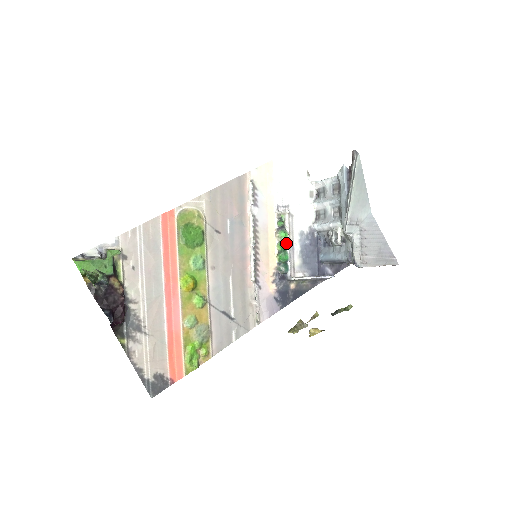
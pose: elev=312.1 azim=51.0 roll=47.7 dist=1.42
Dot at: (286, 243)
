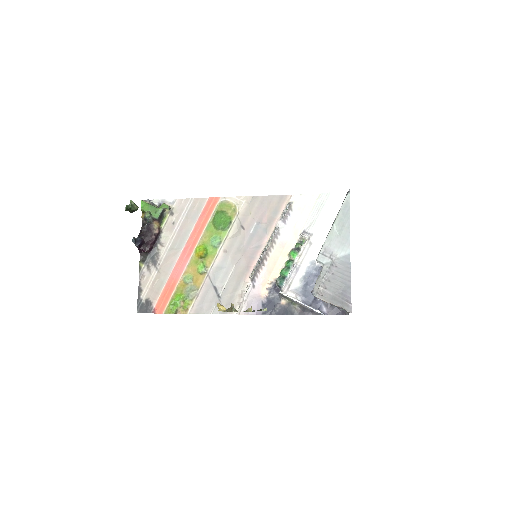
Dot at: (293, 263)
